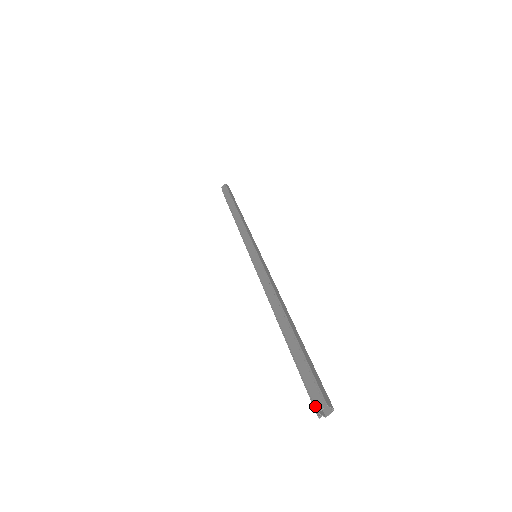
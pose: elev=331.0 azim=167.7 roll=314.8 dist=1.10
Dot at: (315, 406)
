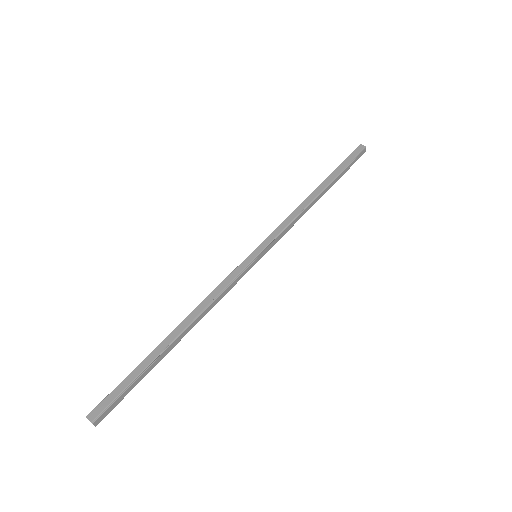
Dot at: occluded
